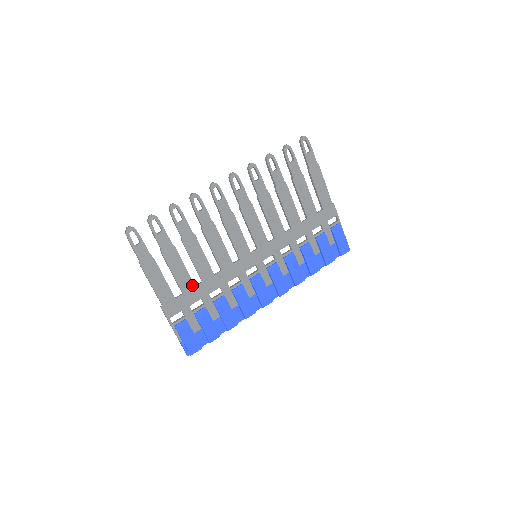
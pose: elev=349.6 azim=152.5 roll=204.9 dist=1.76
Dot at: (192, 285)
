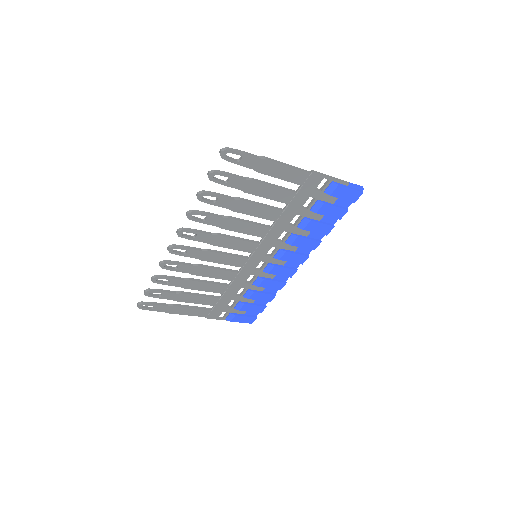
Dot at: (217, 299)
